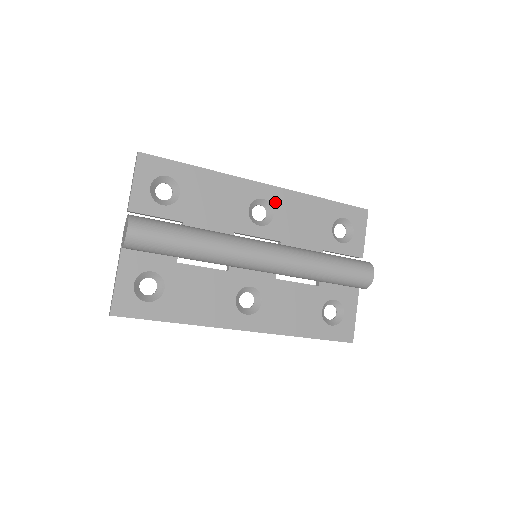
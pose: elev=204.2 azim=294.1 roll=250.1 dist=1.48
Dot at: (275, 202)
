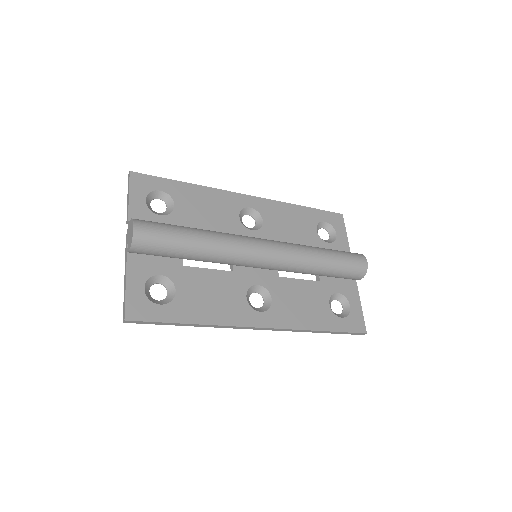
Dot at: (261, 210)
